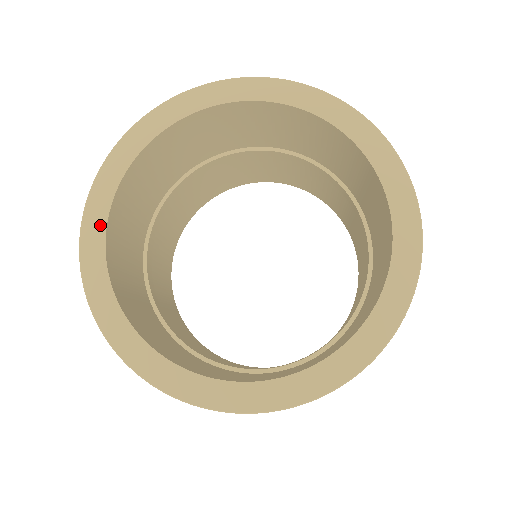
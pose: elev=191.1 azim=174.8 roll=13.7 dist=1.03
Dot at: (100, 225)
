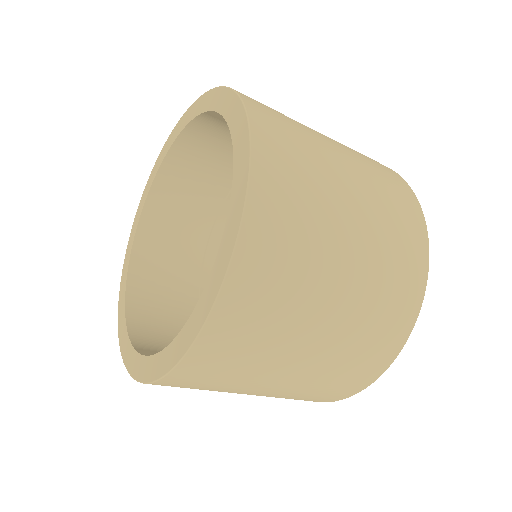
Dot at: (144, 200)
